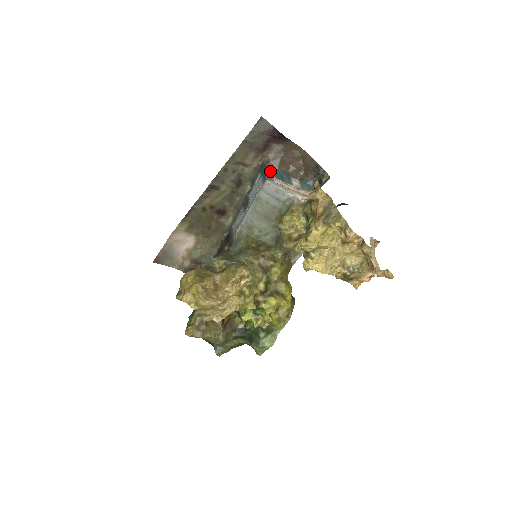
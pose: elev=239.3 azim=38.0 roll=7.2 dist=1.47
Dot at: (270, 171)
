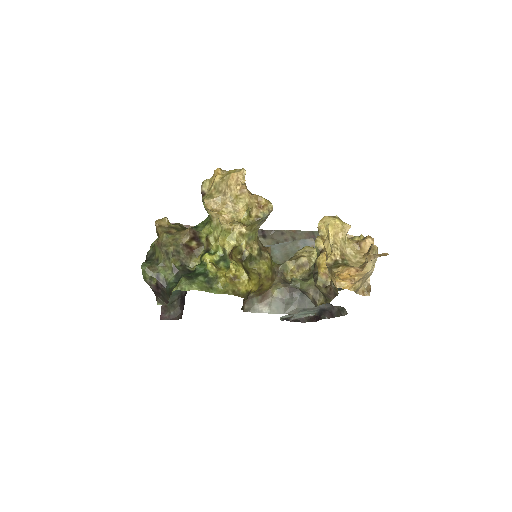
Dot at: occluded
